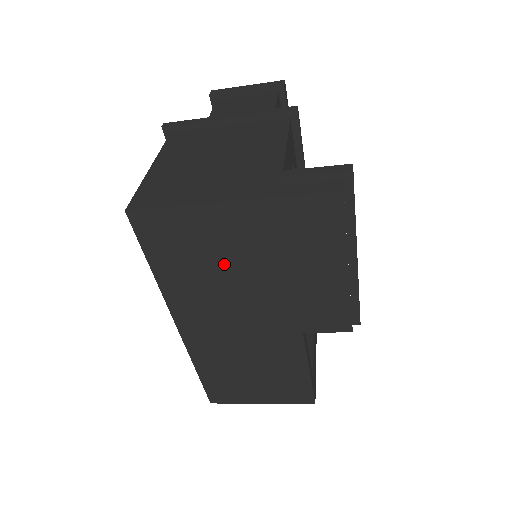
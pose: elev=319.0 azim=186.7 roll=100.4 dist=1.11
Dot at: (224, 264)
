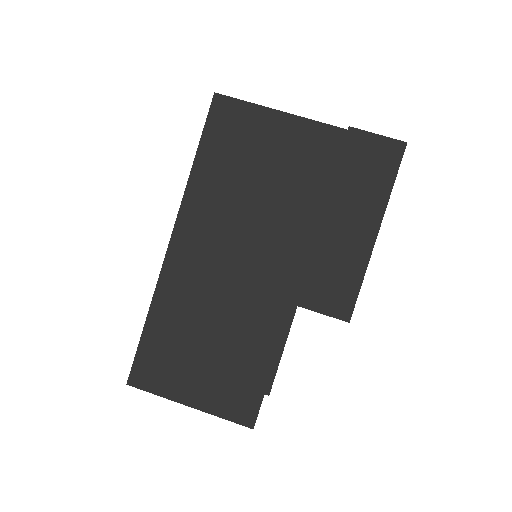
Dot at: (265, 180)
